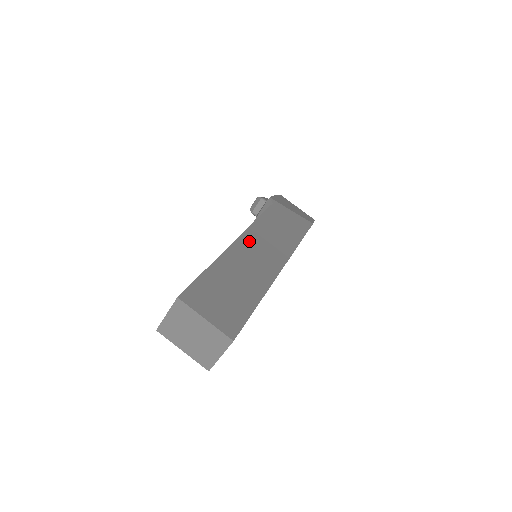
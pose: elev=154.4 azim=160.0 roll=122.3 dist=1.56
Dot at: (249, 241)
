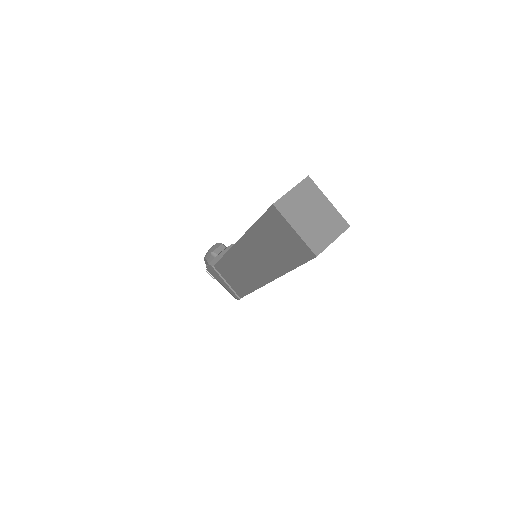
Dot at: occluded
